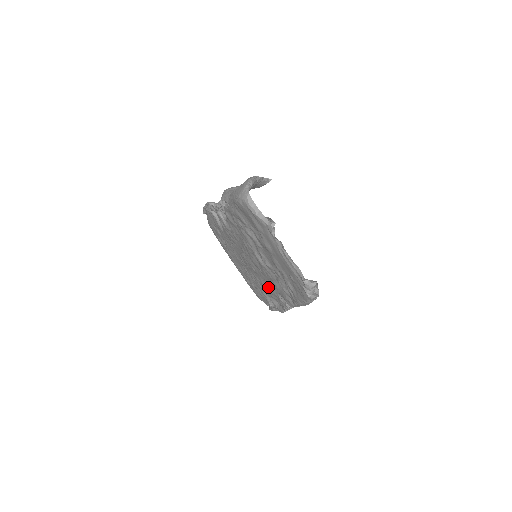
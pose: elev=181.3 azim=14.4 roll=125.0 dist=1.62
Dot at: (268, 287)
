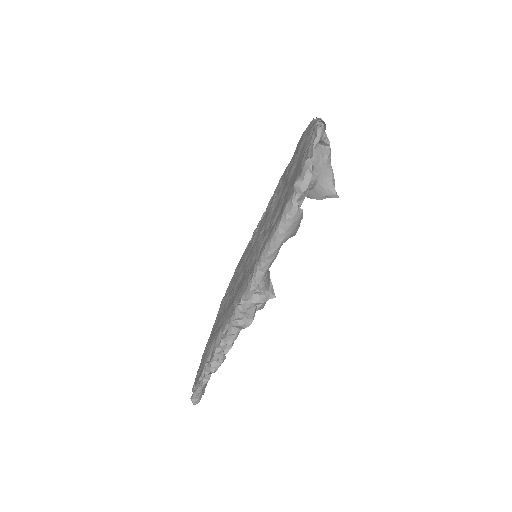
Dot at: (232, 302)
